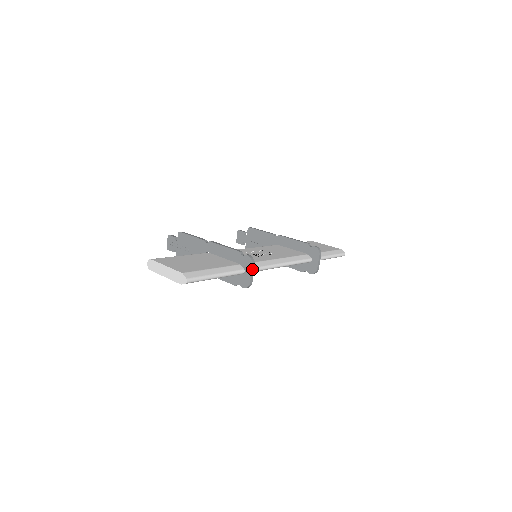
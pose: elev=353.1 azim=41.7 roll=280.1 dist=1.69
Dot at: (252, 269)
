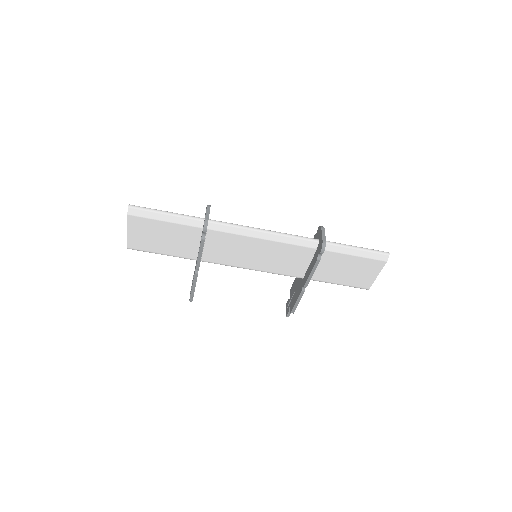
Dot at: (207, 209)
